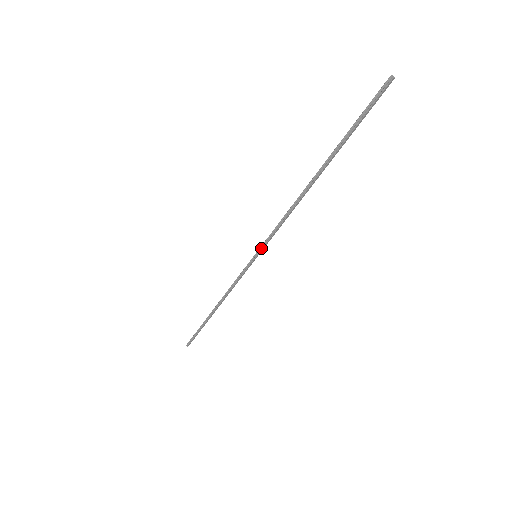
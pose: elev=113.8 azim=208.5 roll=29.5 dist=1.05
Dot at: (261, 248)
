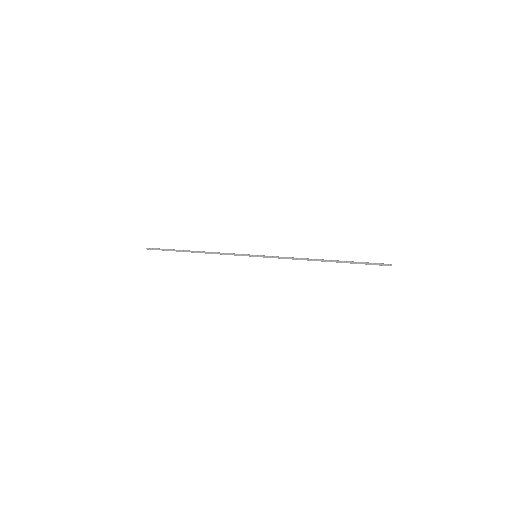
Dot at: (264, 256)
